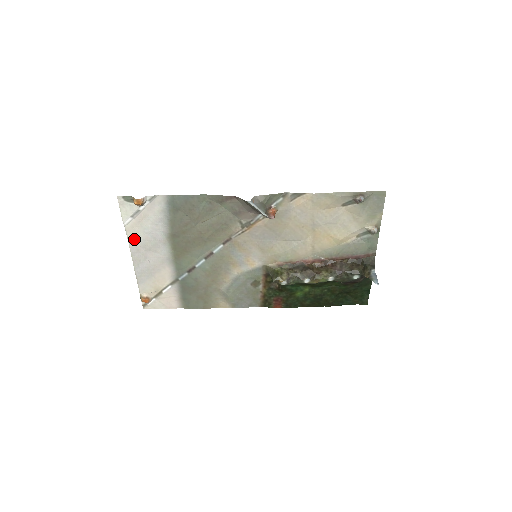
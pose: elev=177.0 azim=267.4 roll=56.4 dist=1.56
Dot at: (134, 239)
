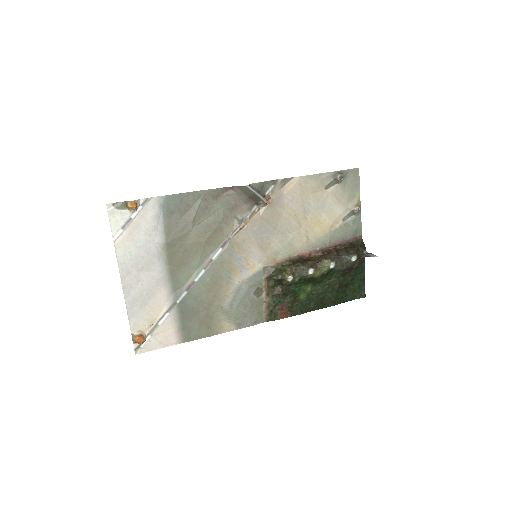
Dot at: (124, 258)
